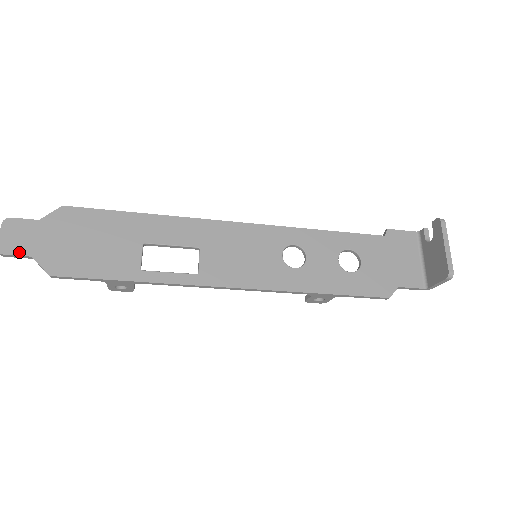
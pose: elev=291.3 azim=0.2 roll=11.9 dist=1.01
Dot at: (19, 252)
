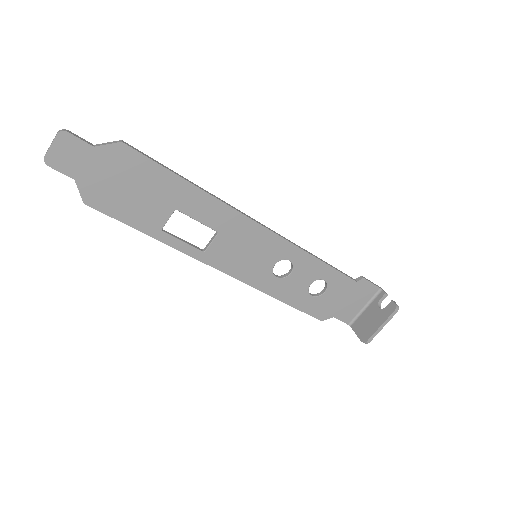
Dot at: (64, 170)
